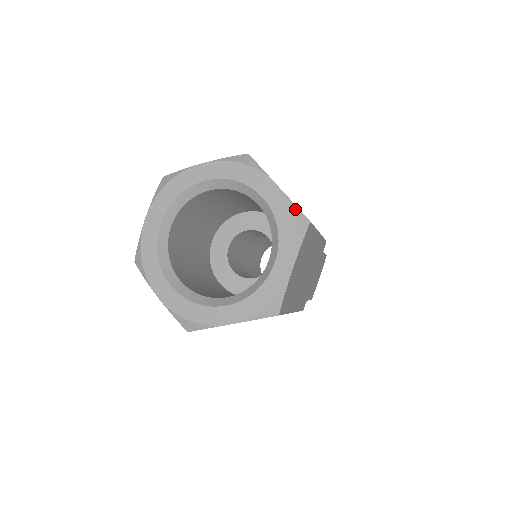
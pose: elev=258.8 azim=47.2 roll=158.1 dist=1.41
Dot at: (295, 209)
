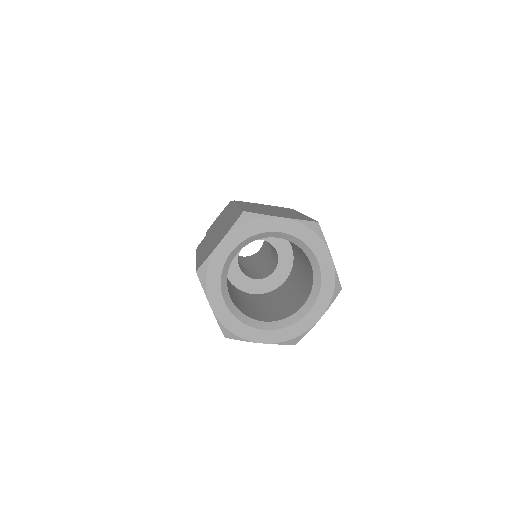
Dot at: (305, 223)
